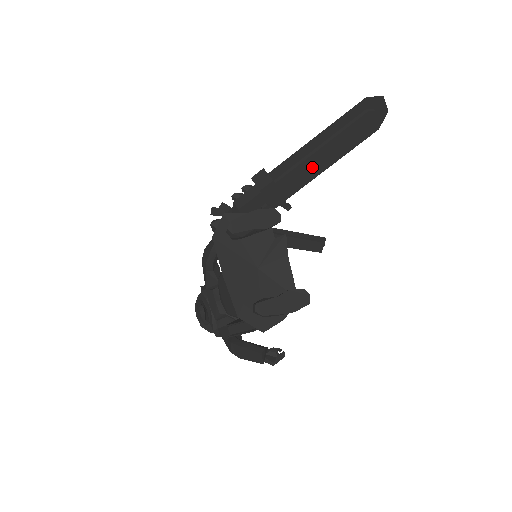
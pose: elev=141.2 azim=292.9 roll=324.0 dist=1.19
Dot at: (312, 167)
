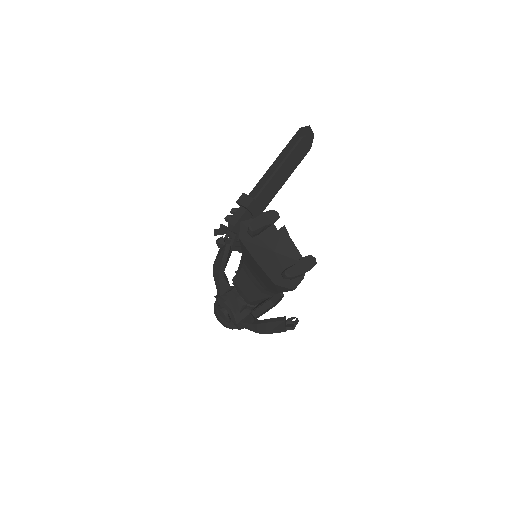
Dot at: (275, 184)
